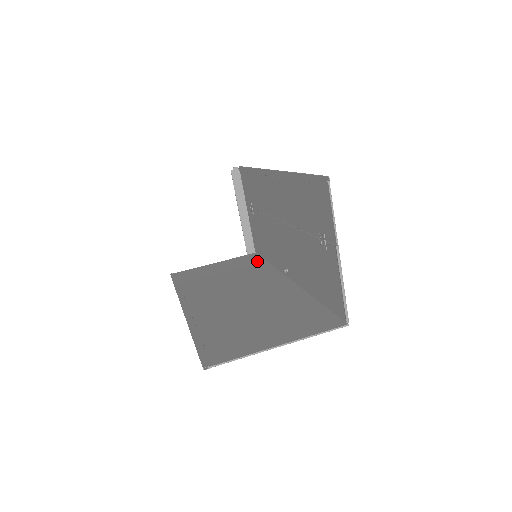
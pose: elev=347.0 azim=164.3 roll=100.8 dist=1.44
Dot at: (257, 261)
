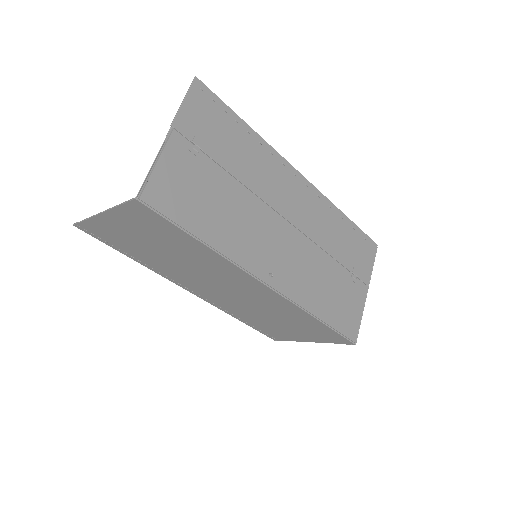
Dot at: (322, 326)
